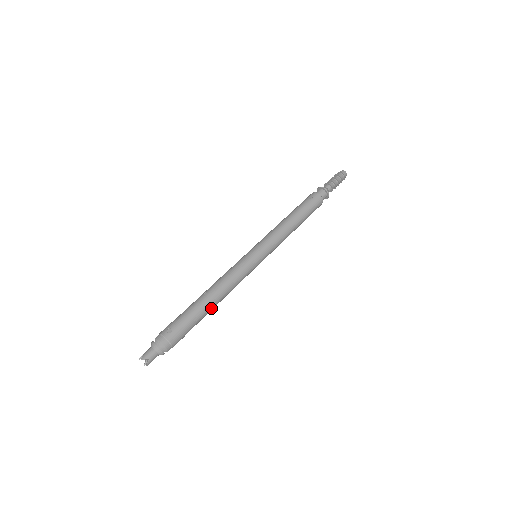
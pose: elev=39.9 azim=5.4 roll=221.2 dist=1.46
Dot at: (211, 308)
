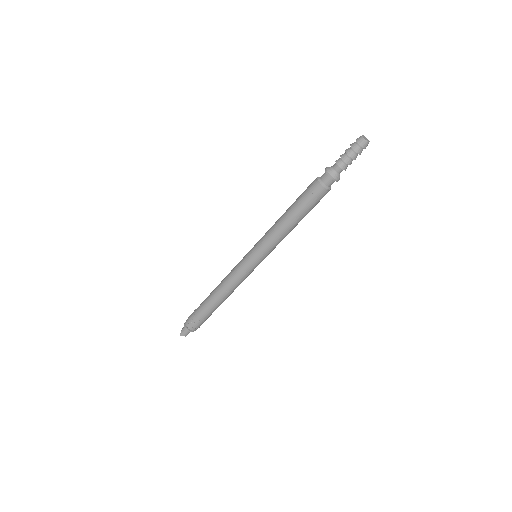
Dot at: occluded
